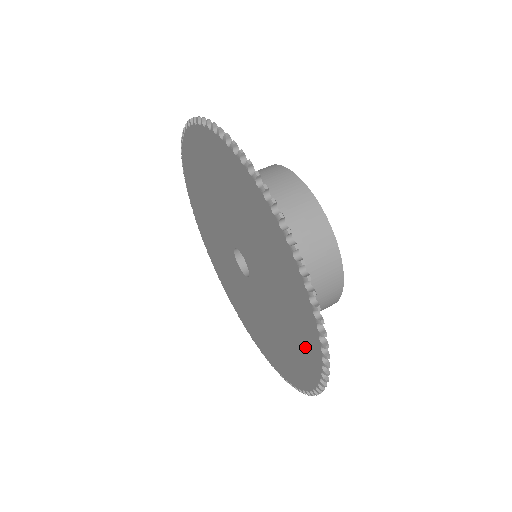
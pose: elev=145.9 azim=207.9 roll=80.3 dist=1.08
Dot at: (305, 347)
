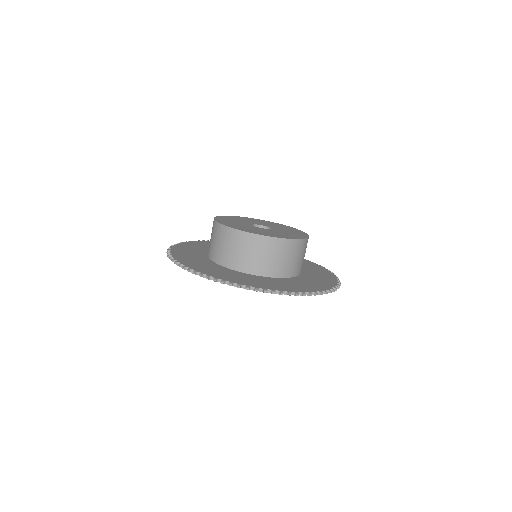
Dot at: occluded
